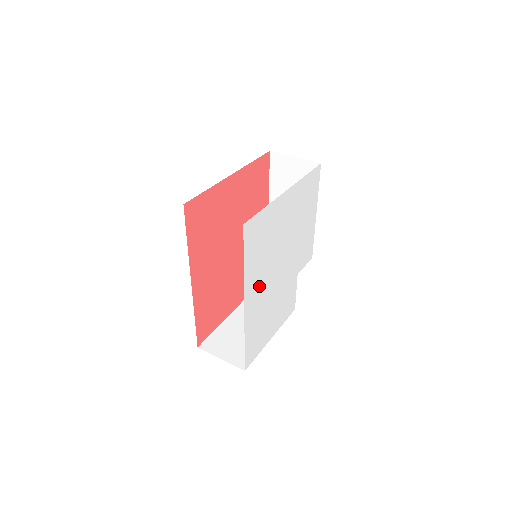
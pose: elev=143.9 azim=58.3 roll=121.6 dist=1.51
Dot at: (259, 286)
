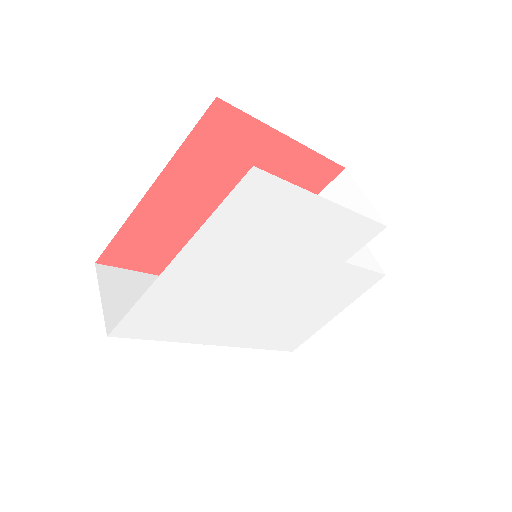
Dot at: (231, 324)
